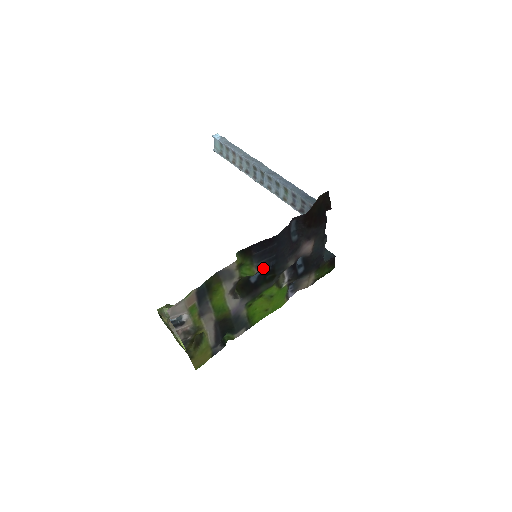
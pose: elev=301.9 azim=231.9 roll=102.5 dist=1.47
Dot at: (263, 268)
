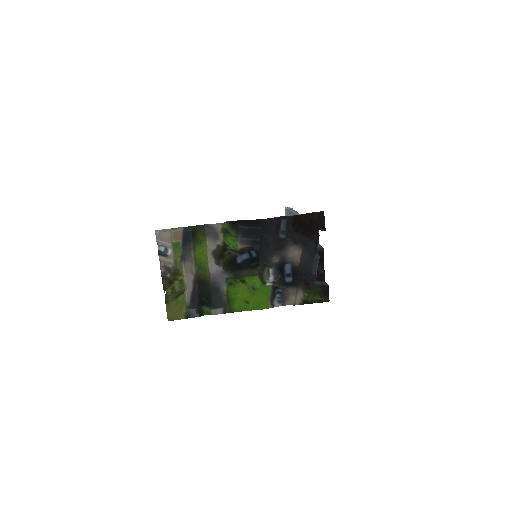
Dot at: (250, 254)
